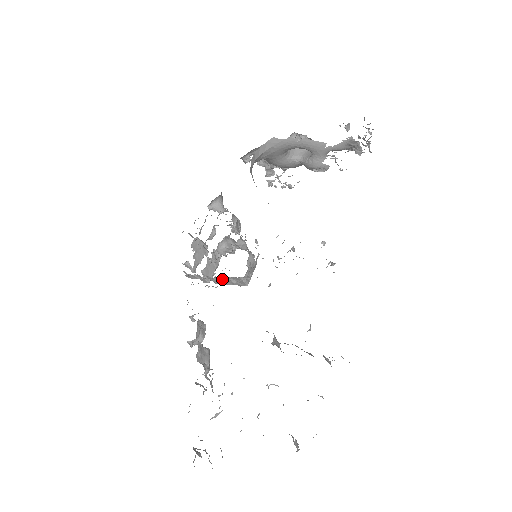
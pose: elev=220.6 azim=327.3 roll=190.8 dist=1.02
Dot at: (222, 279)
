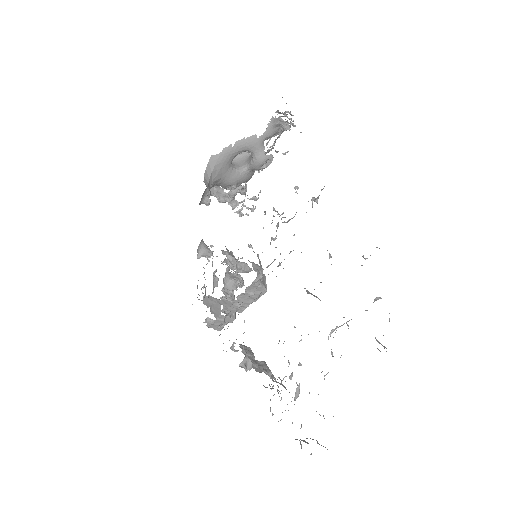
Dot at: (241, 300)
